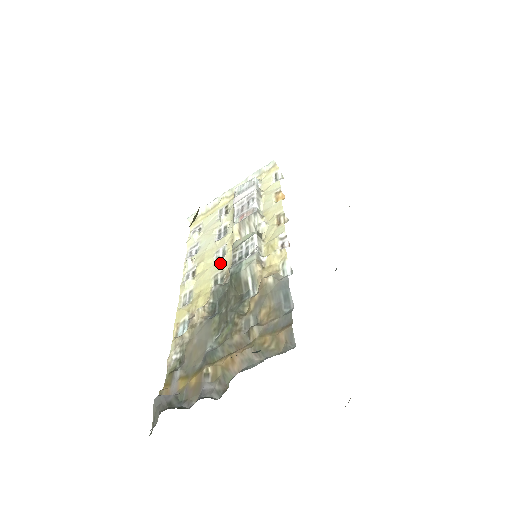
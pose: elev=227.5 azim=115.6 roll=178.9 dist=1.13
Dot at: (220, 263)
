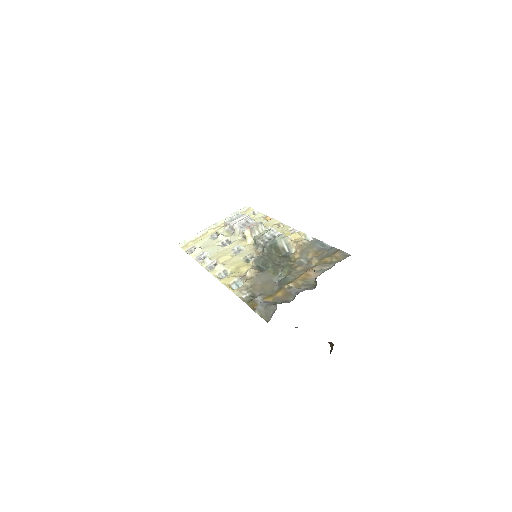
Dot at: (243, 252)
